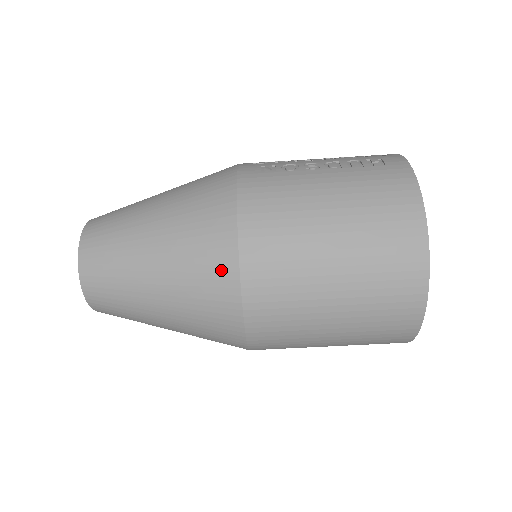
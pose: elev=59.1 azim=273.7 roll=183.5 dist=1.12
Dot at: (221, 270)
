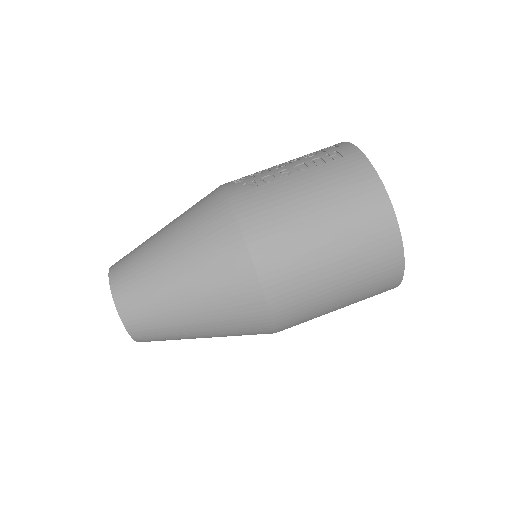
Dot at: (242, 280)
